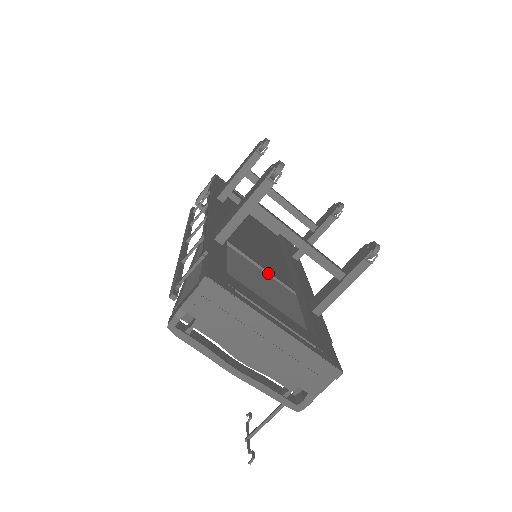
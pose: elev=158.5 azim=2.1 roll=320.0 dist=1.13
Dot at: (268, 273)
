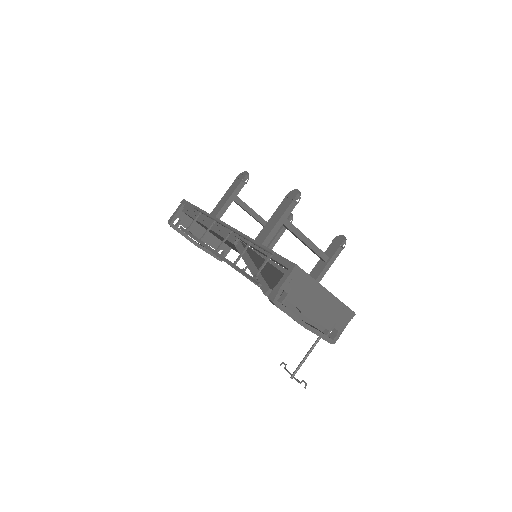
Dot at: occluded
